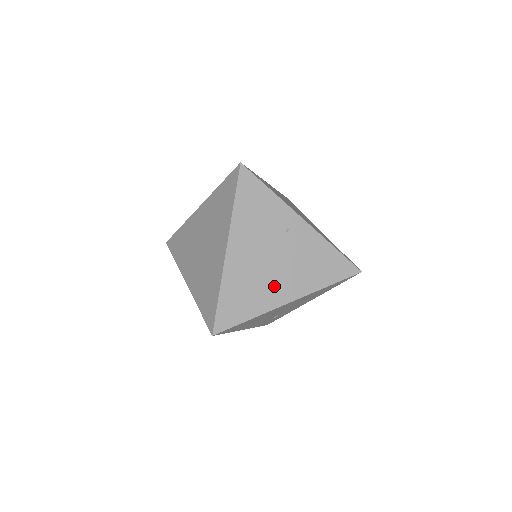
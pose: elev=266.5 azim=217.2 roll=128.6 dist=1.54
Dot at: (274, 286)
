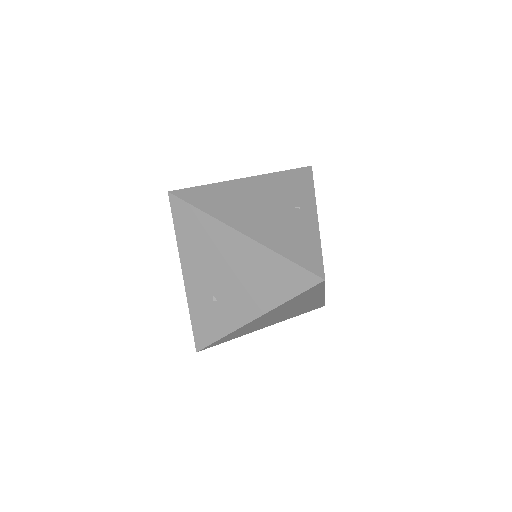
Dot at: (245, 216)
